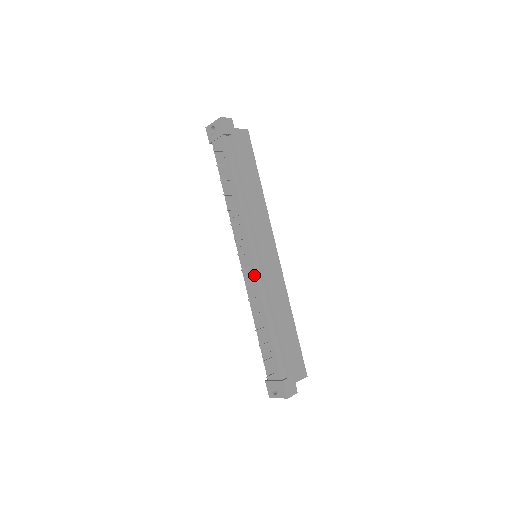
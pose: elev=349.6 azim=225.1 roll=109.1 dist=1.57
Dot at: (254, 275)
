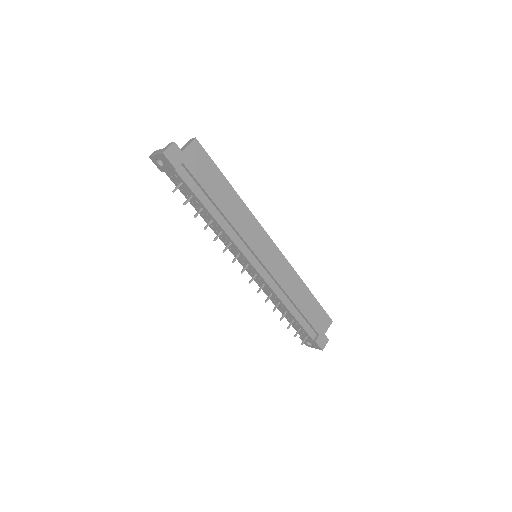
Dot at: (262, 279)
